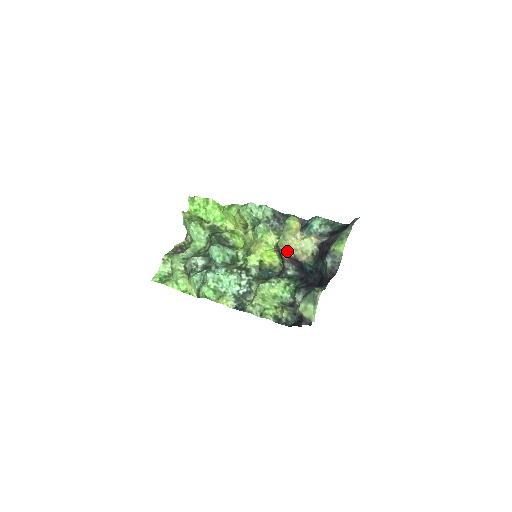
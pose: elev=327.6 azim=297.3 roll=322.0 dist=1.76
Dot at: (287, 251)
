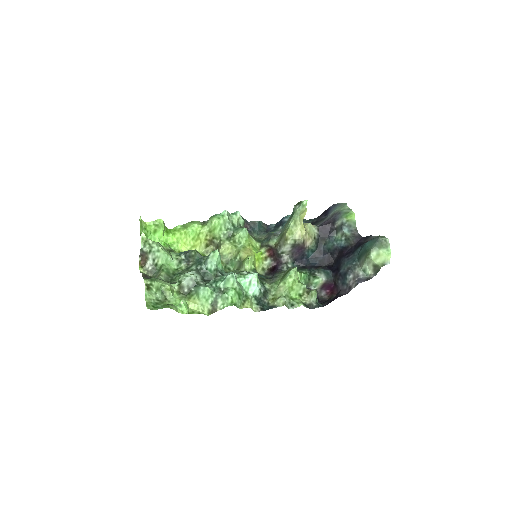
Dot at: (298, 237)
